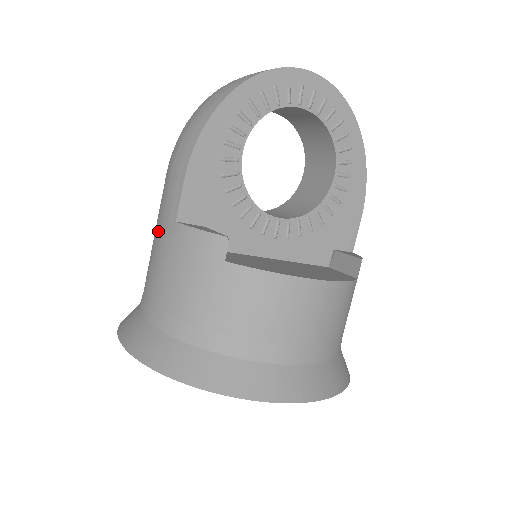
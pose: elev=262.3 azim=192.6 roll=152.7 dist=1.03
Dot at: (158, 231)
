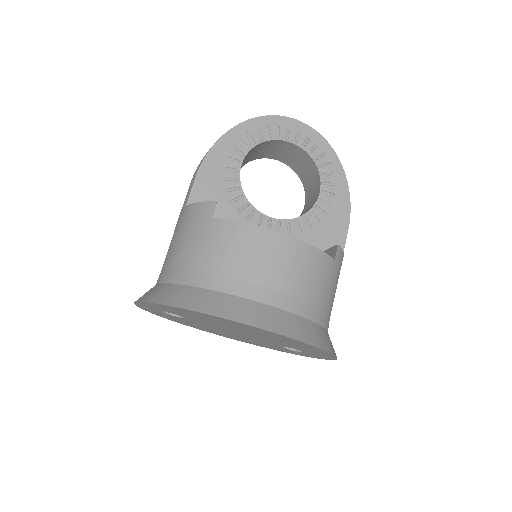
Dot at: occluded
